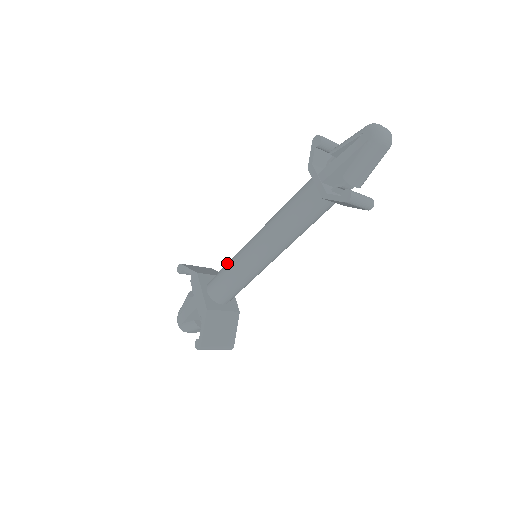
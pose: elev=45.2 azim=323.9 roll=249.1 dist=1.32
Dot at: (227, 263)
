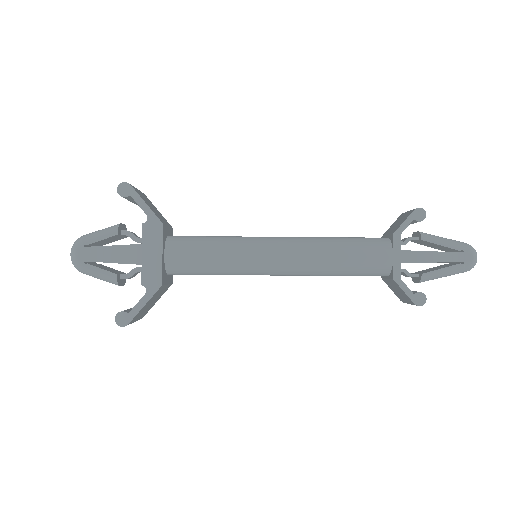
Dot at: (216, 241)
